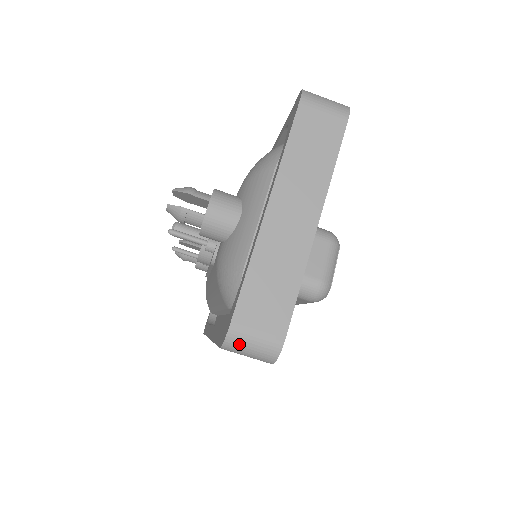
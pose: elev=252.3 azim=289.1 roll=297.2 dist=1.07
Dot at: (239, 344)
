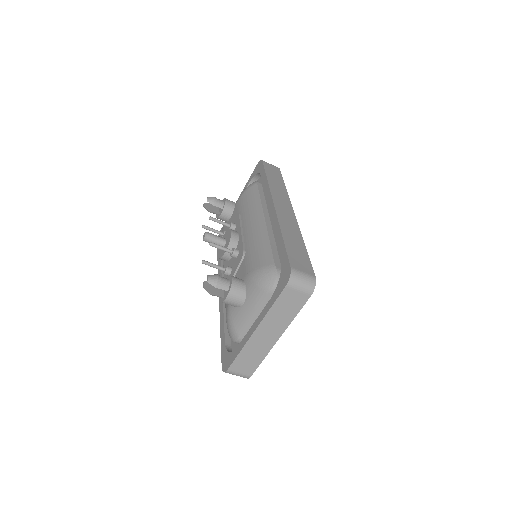
Dot at: occluded
